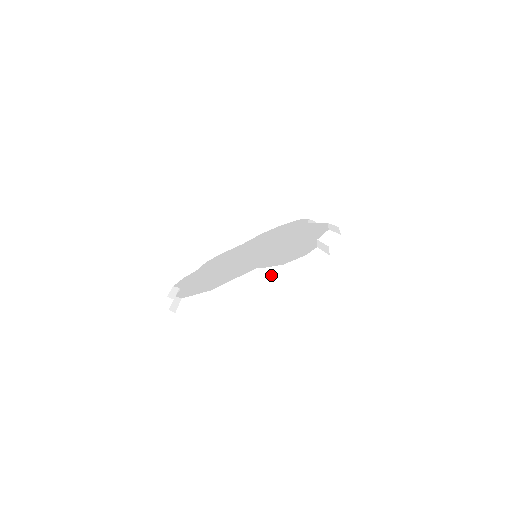
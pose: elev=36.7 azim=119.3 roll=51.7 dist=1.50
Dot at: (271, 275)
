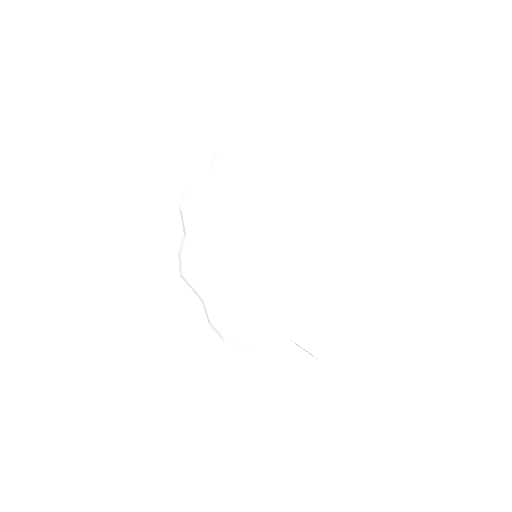
Dot at: occluded
